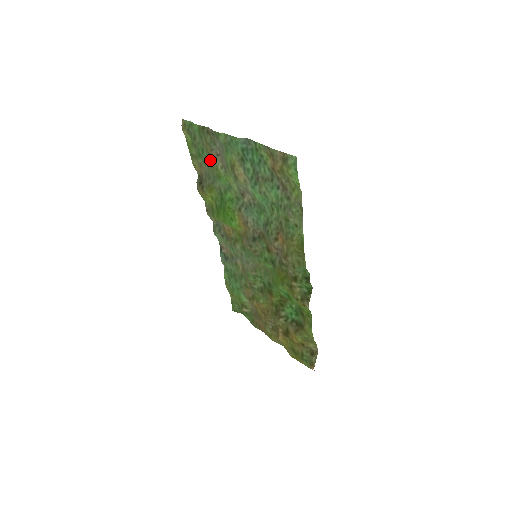
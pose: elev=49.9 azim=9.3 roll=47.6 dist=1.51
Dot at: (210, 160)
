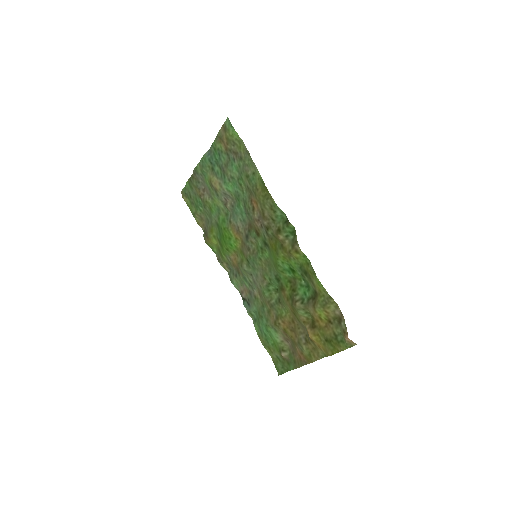
Dot at: (202, 201)
